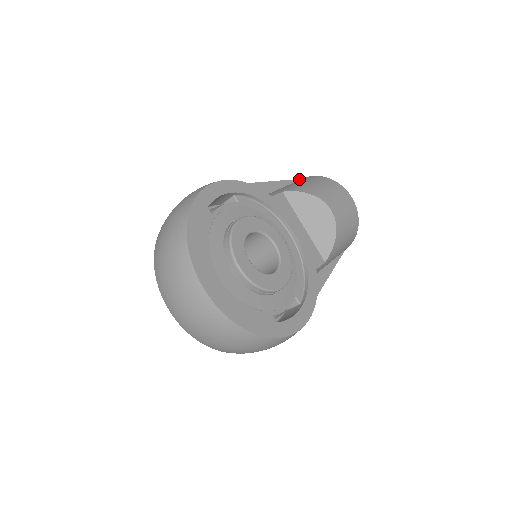
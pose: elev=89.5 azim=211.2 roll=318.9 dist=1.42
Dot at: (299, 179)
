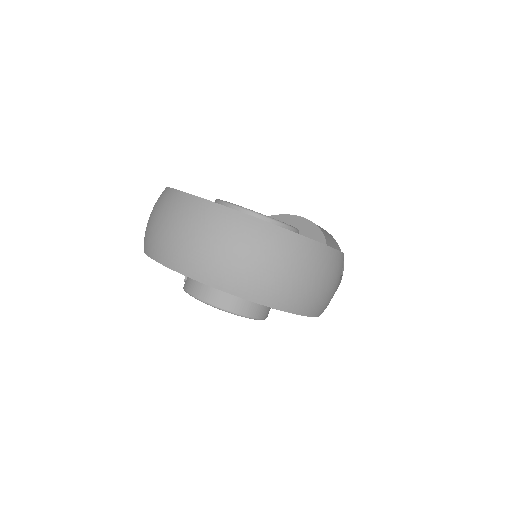
Dot at: occluded
